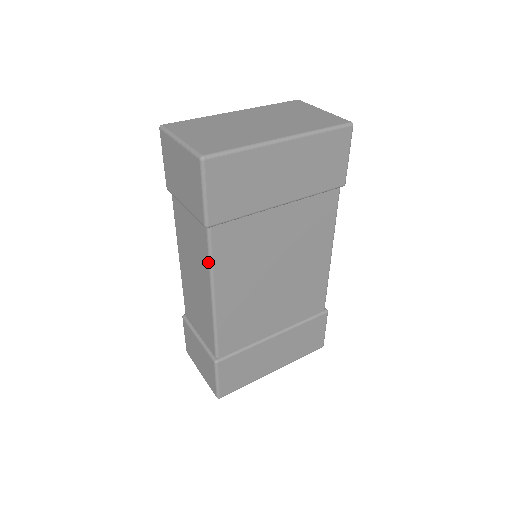
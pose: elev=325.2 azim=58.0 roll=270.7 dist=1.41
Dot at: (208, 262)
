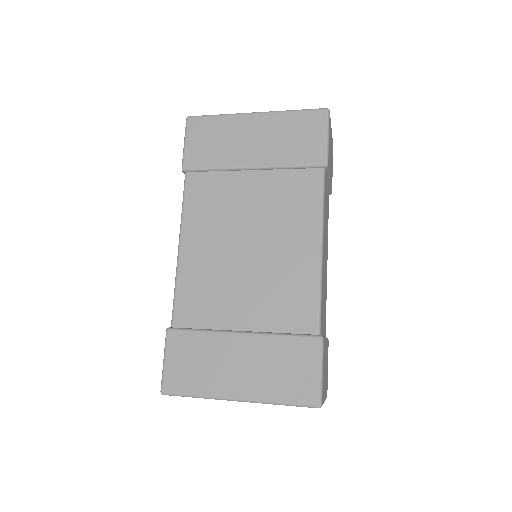
Dot at: (182, 208)
